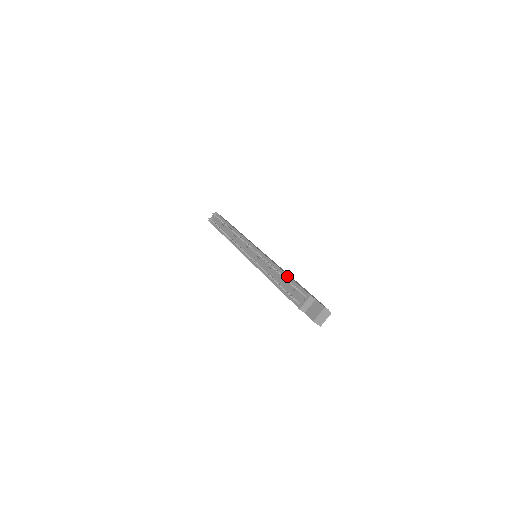
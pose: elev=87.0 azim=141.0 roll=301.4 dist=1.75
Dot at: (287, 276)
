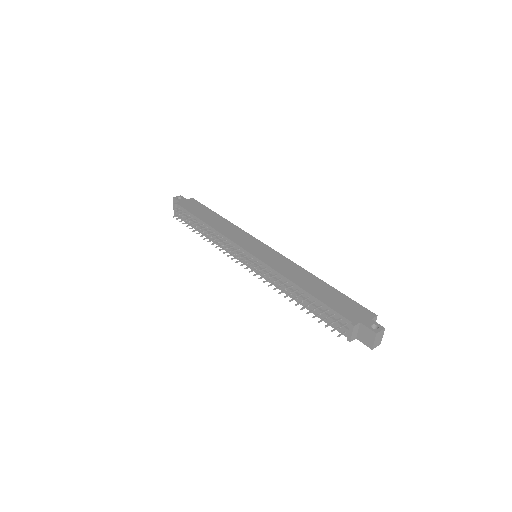
Dot at: (311, 296)
